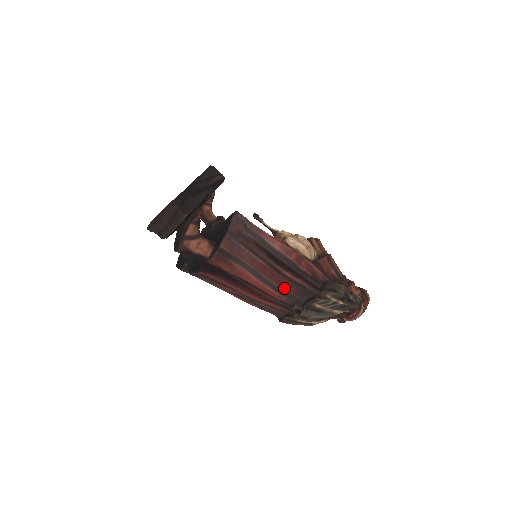
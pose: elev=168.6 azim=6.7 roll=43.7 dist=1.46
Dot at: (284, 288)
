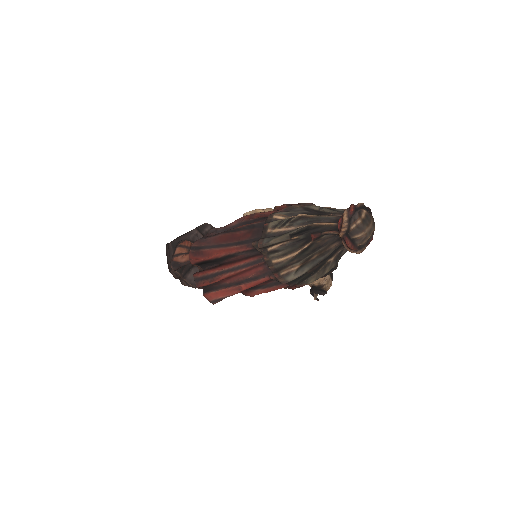
Dot at: (242, 240)
